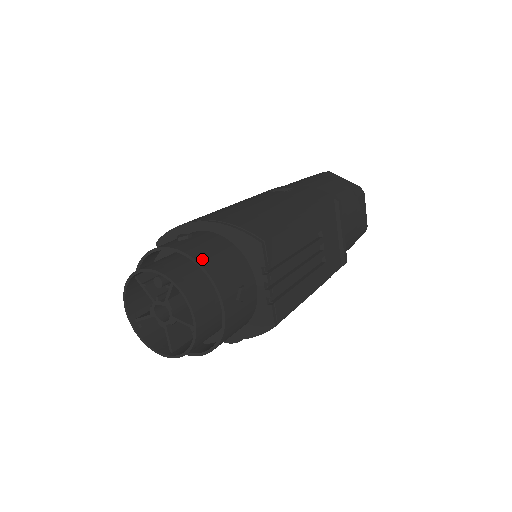
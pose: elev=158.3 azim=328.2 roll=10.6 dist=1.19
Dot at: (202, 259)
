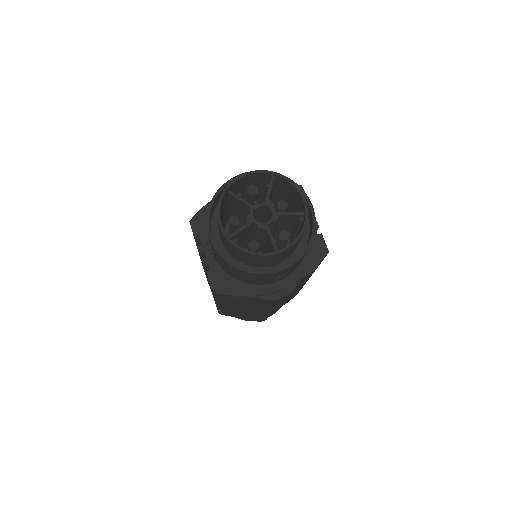
Dot at: occluded
